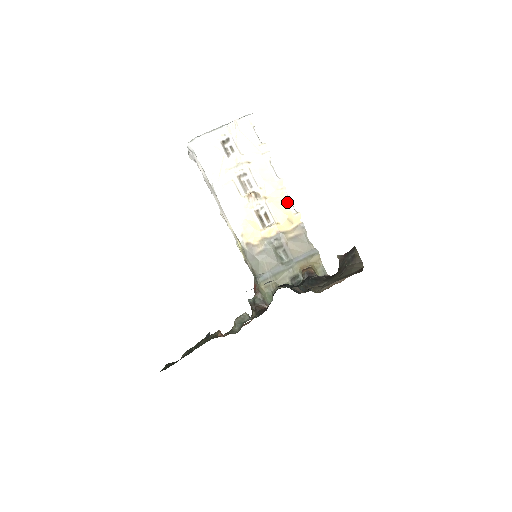
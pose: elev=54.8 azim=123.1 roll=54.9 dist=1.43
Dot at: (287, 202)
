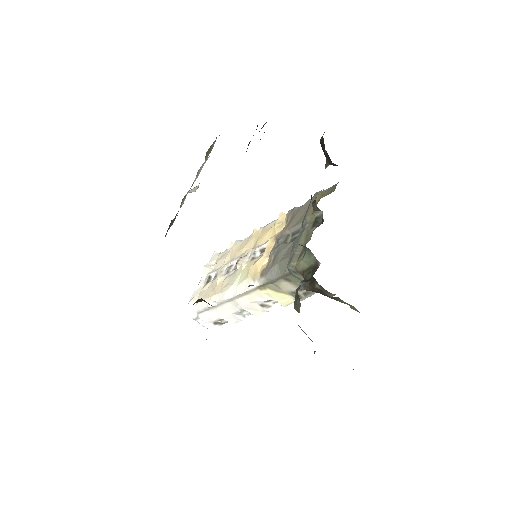
Dot at: (268, 227)
